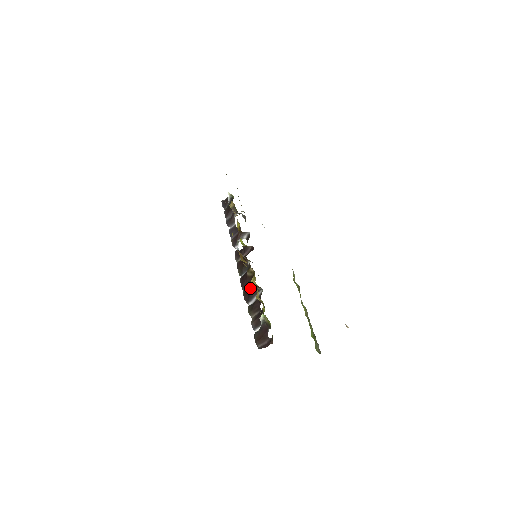
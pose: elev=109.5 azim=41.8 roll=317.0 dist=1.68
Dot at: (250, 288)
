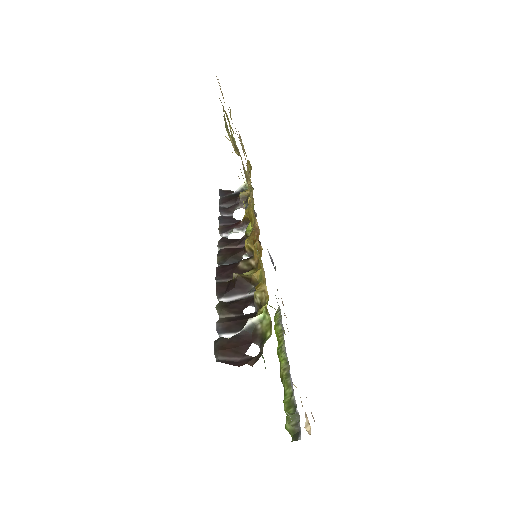
Dot at: (240, 279)
